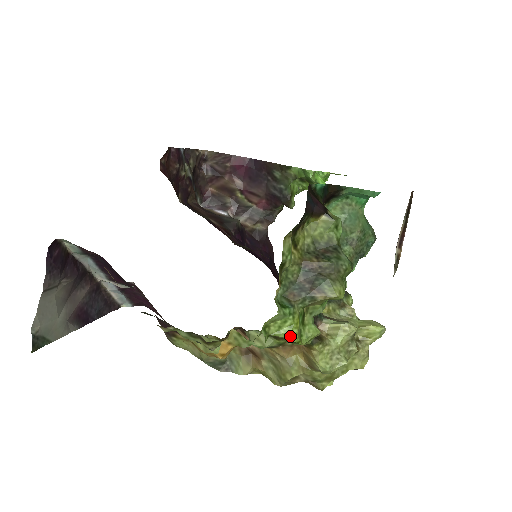
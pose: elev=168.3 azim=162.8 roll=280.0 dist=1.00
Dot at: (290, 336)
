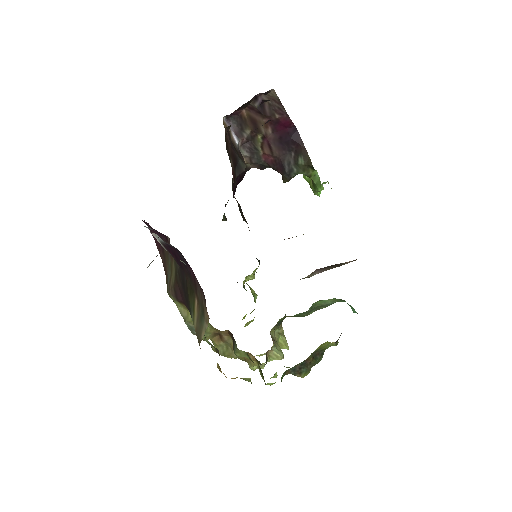
Dot at: occluded
